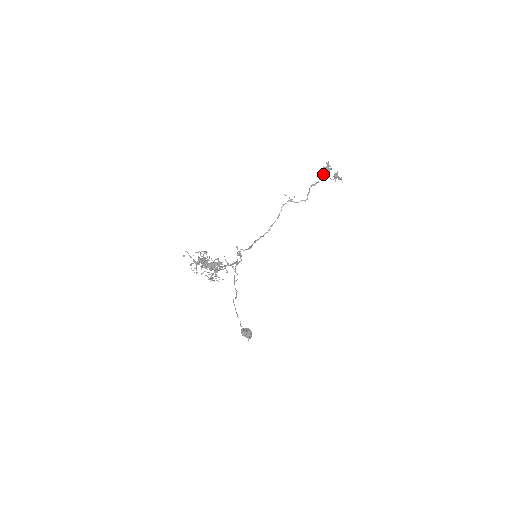
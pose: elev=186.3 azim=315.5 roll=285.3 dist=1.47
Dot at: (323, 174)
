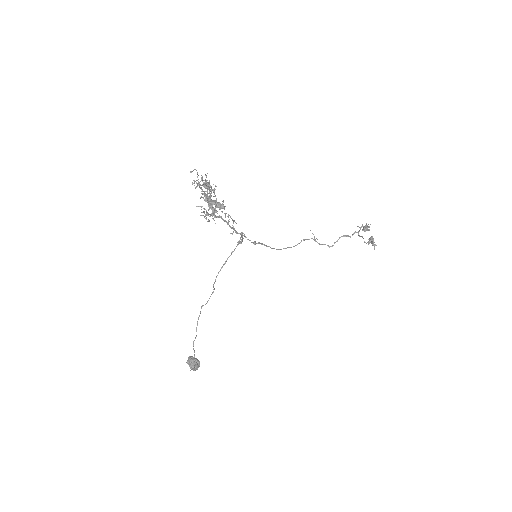
Dot at: (359, 231)
